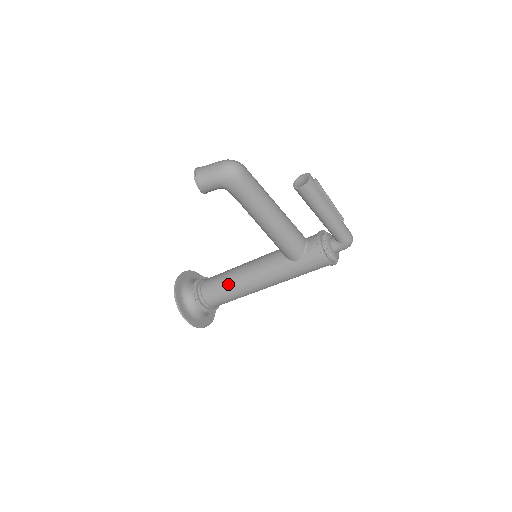
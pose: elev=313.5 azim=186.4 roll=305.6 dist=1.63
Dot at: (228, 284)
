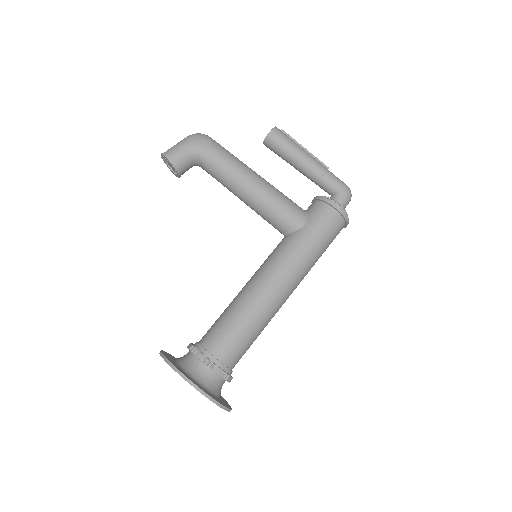
Dot at: (234, 307)
